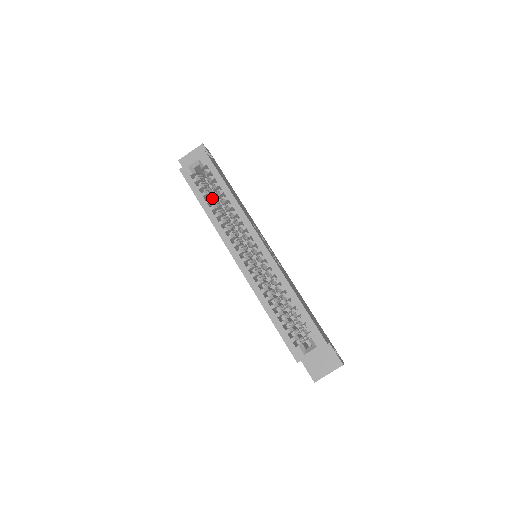
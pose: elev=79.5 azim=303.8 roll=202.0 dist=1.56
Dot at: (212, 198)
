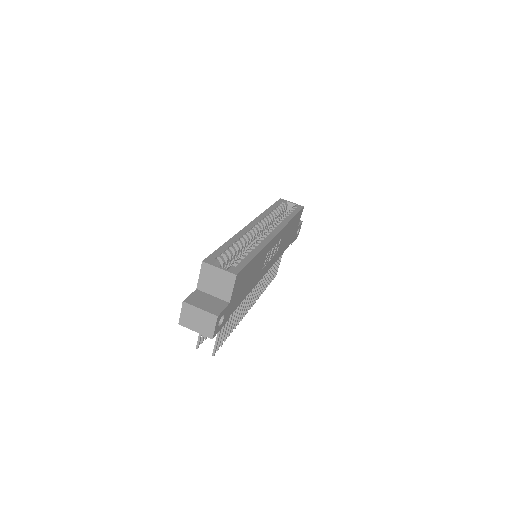
Dot at: (279, 213)
